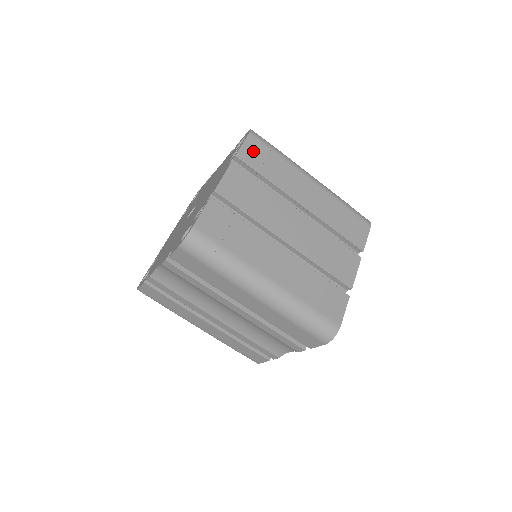
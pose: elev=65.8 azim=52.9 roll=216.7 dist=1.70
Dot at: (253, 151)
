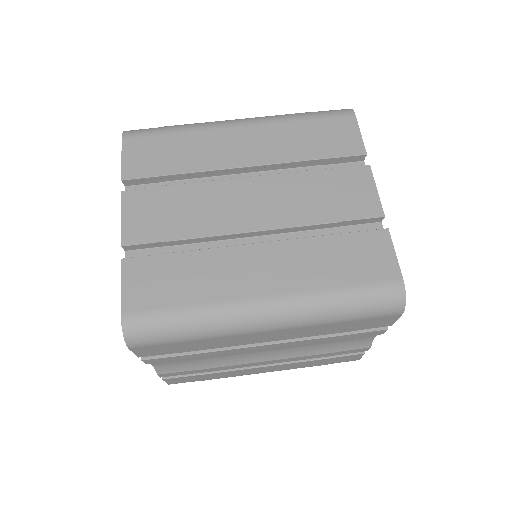
Dot at: (140, 156)
